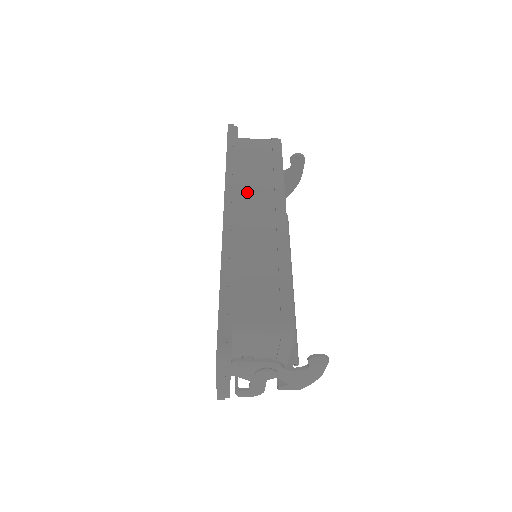
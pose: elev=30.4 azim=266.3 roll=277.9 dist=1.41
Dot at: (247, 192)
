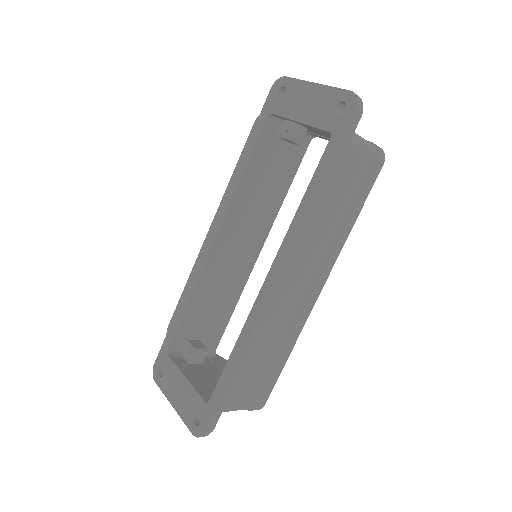
Dot at: (309, 250)
